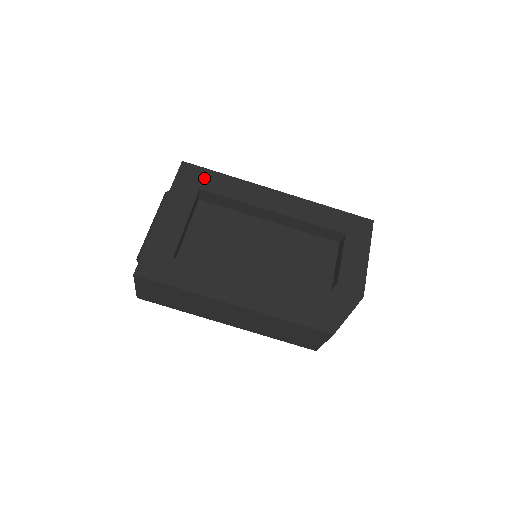
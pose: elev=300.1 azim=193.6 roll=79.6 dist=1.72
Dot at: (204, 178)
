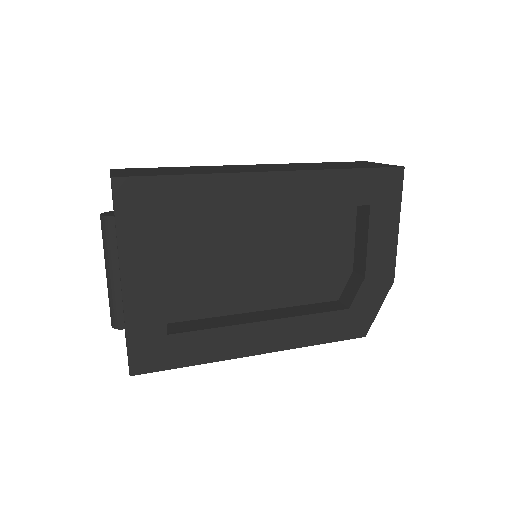
Dot at: (158, 196)
